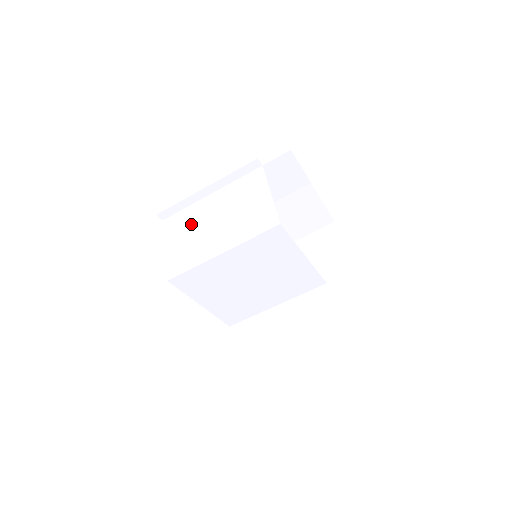
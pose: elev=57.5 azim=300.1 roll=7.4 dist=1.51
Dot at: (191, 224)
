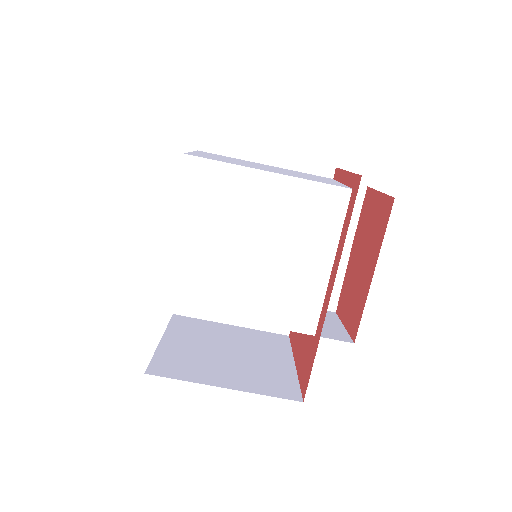
Dot at: occluded
